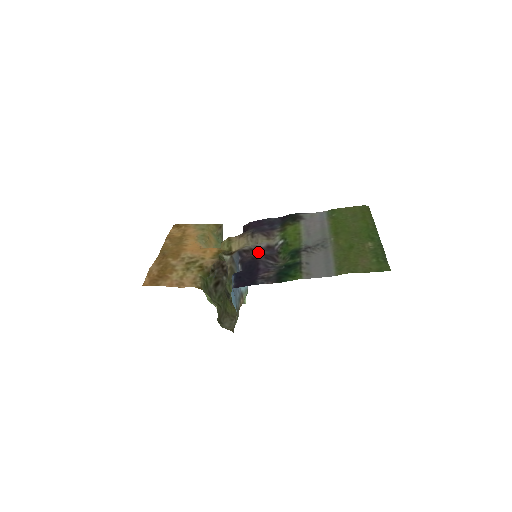
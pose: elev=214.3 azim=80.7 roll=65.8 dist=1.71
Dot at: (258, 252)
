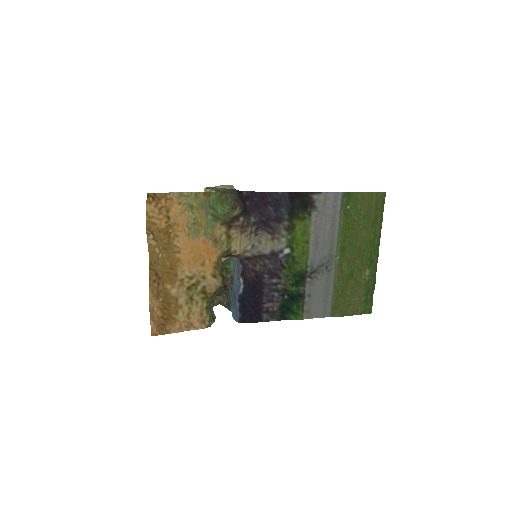
Dot at: (262, 265)
